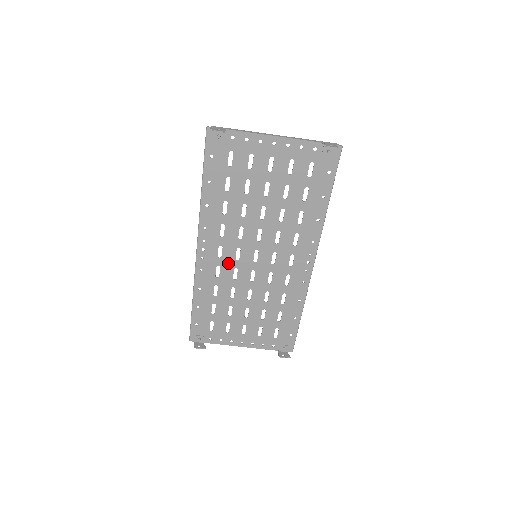
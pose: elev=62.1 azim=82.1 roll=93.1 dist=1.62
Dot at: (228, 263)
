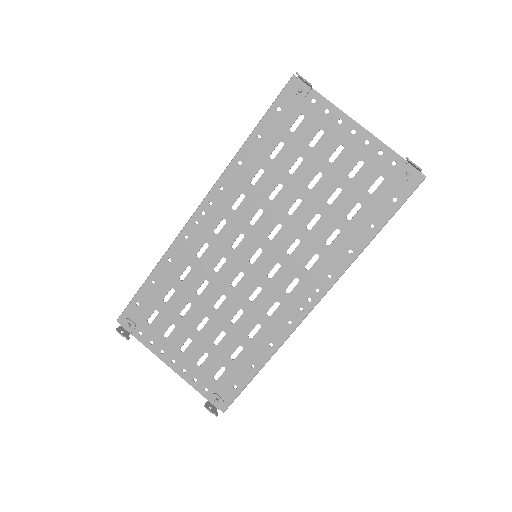
Dot at: (220, 246)
